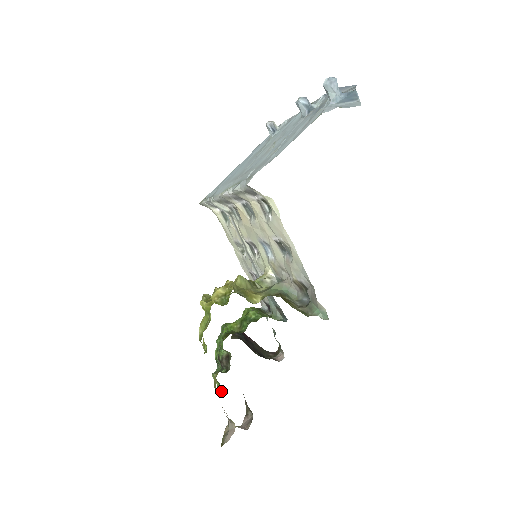
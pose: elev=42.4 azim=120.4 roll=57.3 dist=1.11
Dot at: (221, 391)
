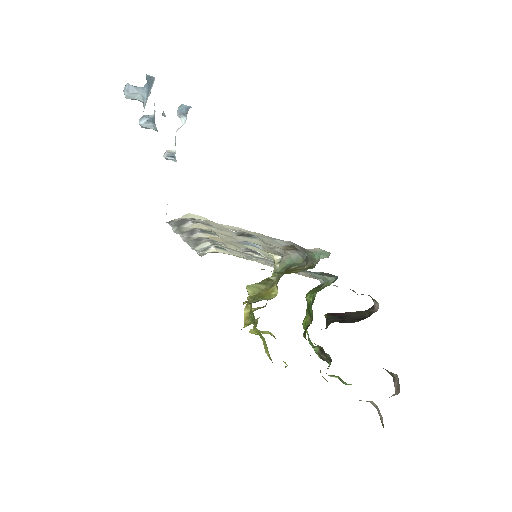
Dot at: occluded
